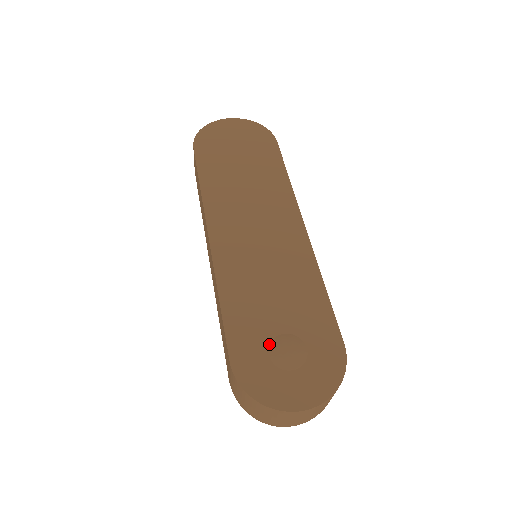
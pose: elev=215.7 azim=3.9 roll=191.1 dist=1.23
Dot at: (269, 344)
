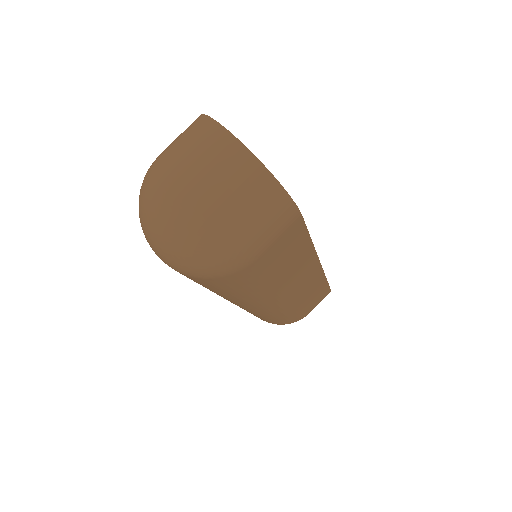
Dot at: occluded
